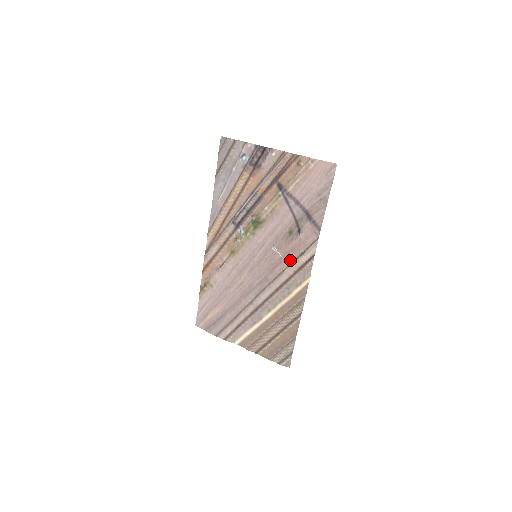
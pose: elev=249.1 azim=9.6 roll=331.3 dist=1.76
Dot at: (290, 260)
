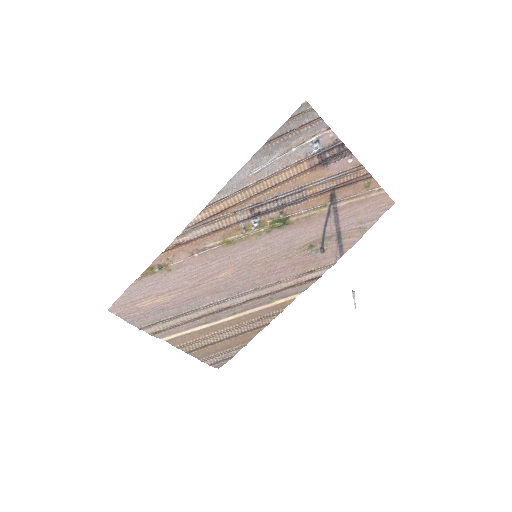
Dot at: (294, 273)
